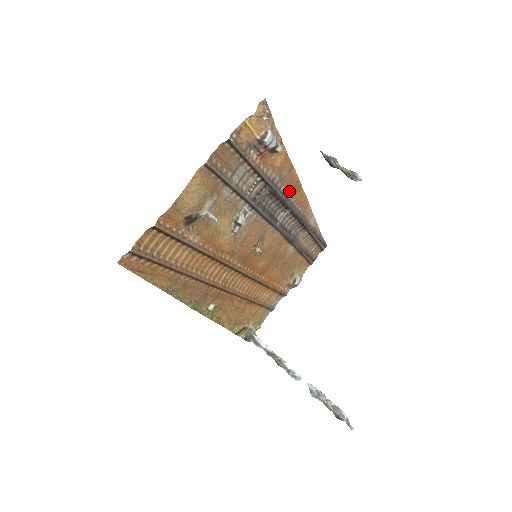
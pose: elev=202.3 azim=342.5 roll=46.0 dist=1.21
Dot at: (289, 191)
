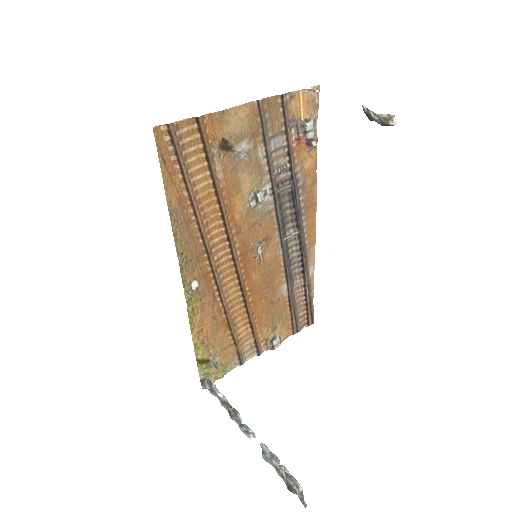
Dot at: (305, 208)
